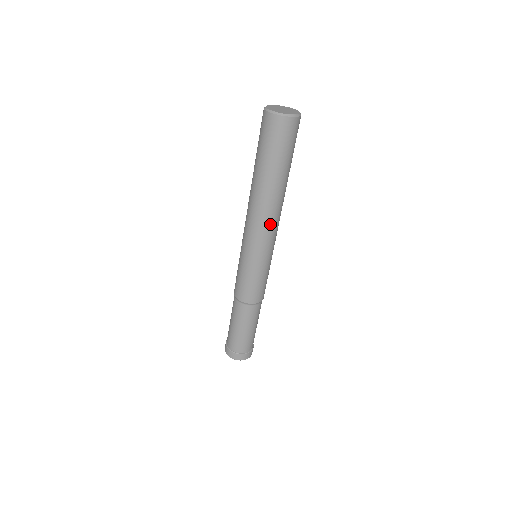
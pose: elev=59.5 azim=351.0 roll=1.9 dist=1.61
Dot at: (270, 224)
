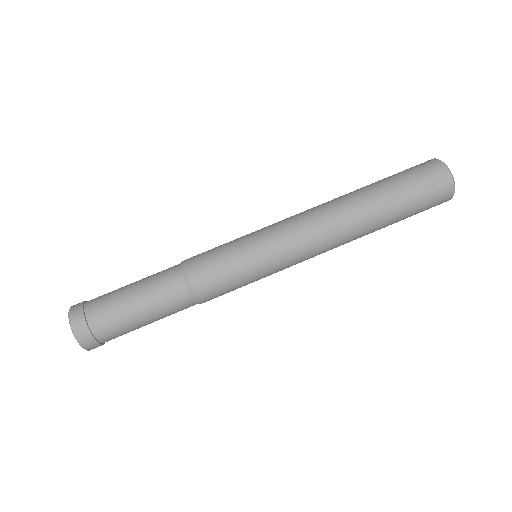
Dot at: (324, 251)
